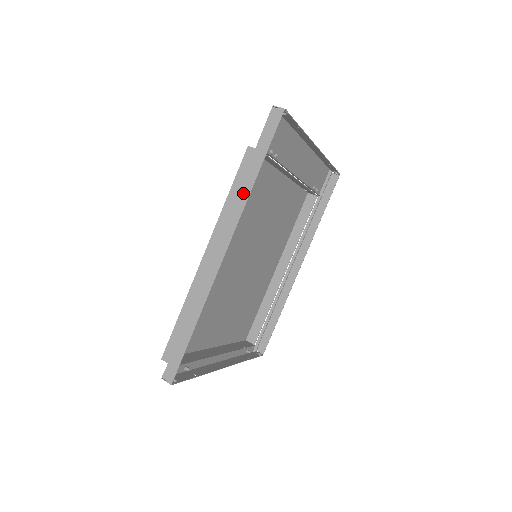
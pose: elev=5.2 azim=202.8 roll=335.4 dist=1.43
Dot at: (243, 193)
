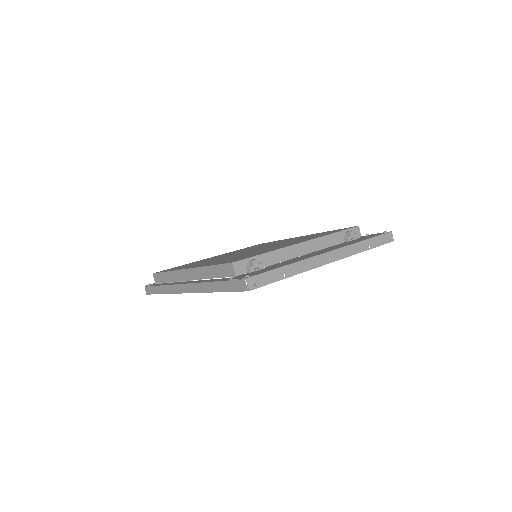
Dot at: (206, 287)
